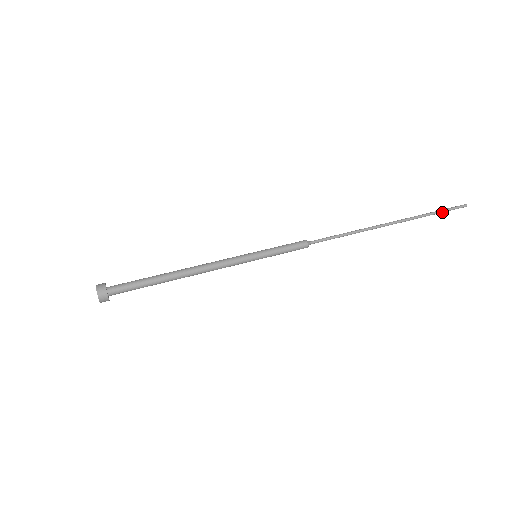
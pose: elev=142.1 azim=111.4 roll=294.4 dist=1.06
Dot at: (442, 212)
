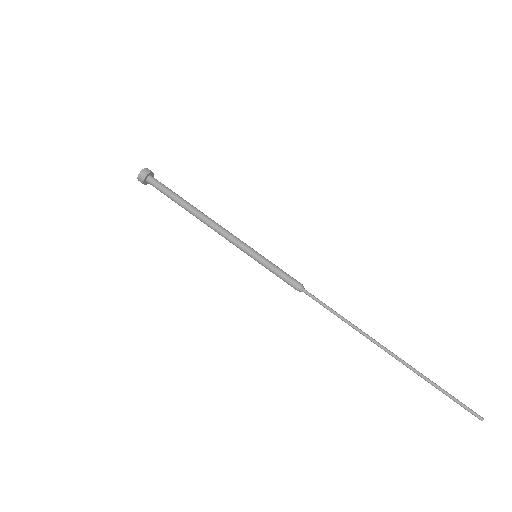
Dot at: (449, 396)
